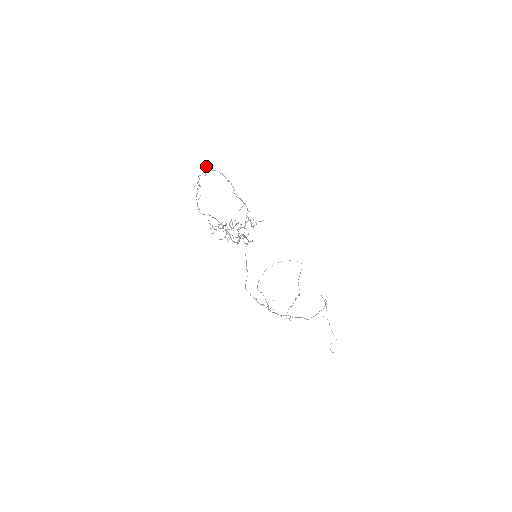
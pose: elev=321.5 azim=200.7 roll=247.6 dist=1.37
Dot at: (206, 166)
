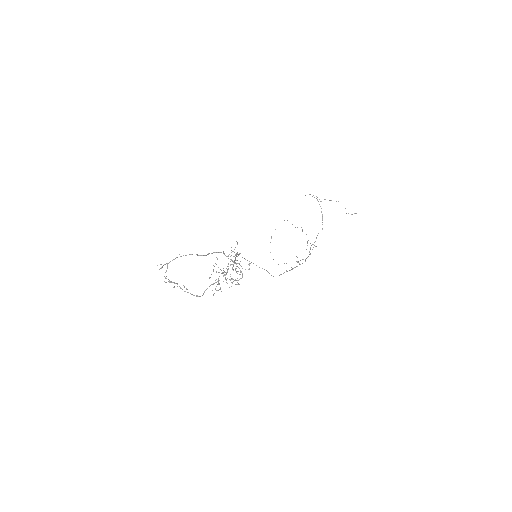
Dot at: (160, 268)
